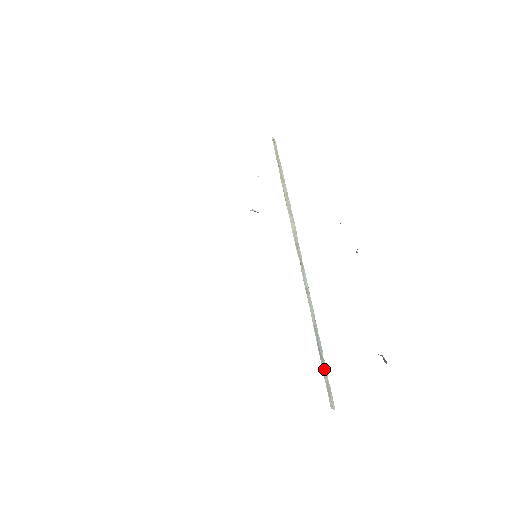
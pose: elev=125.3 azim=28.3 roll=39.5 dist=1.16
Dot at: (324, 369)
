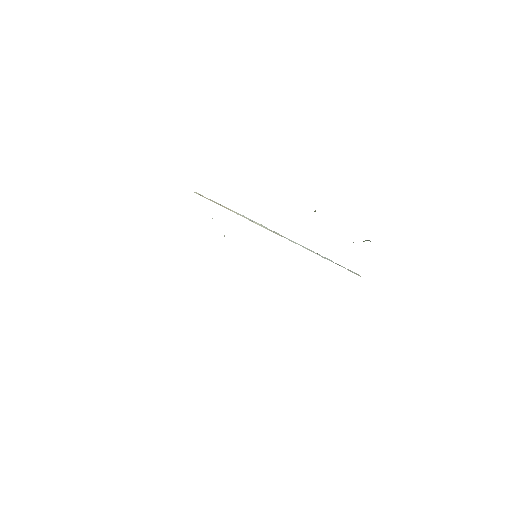
Dot at: (343, 267)
